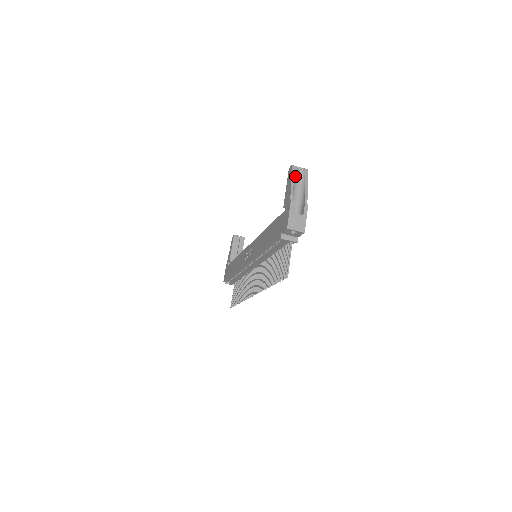
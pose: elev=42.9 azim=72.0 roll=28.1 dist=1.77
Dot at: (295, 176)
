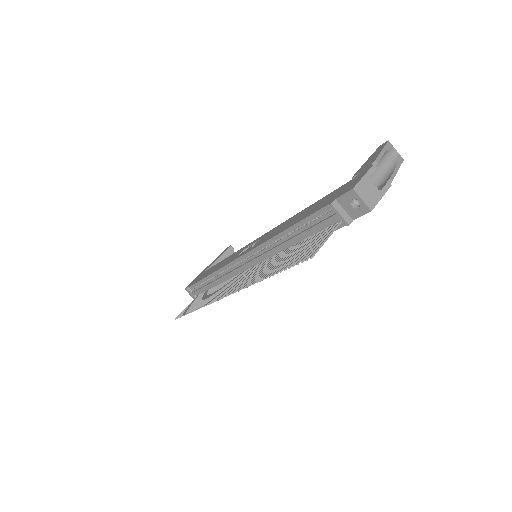
Dot at: (387, 152)
